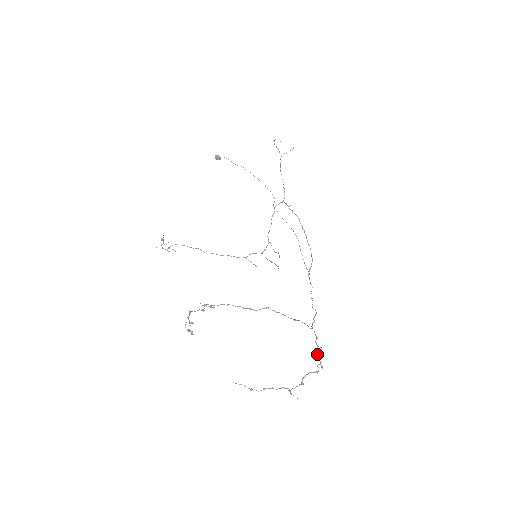
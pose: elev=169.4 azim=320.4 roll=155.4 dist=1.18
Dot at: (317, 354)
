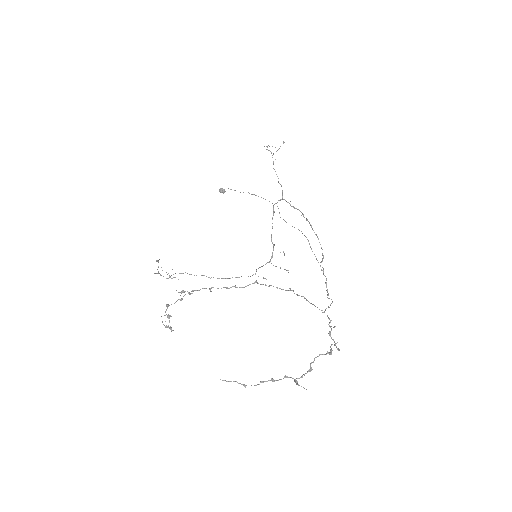
Dot at: (329, 334)
